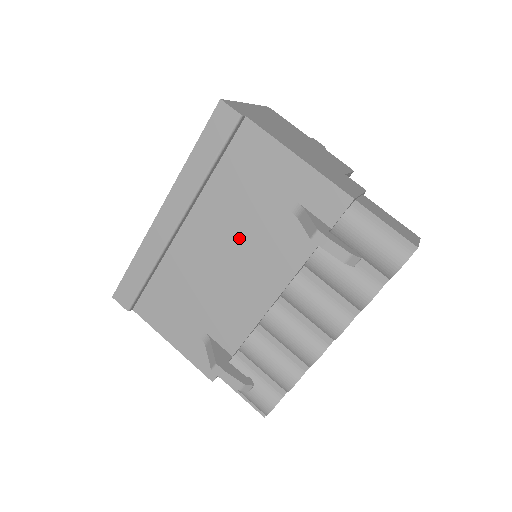
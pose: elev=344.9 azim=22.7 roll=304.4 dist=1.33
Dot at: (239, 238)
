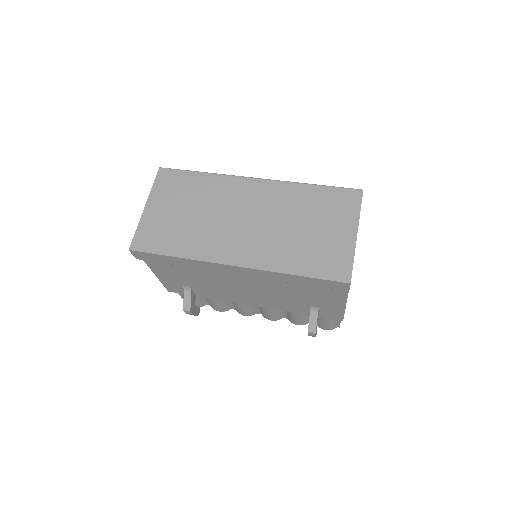
Dot at: (268, 292)
